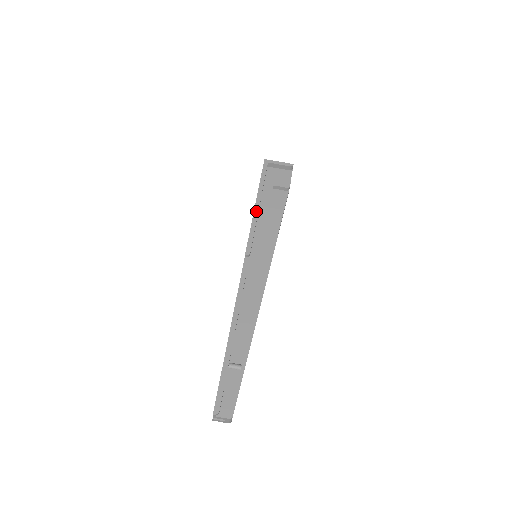
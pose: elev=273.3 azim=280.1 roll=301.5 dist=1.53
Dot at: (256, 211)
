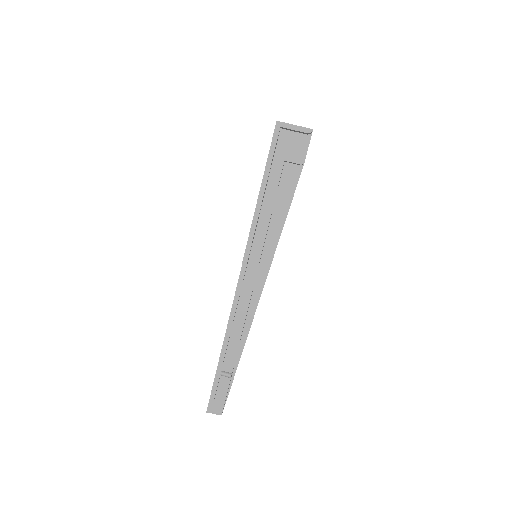
Dot at: (258, 206)
